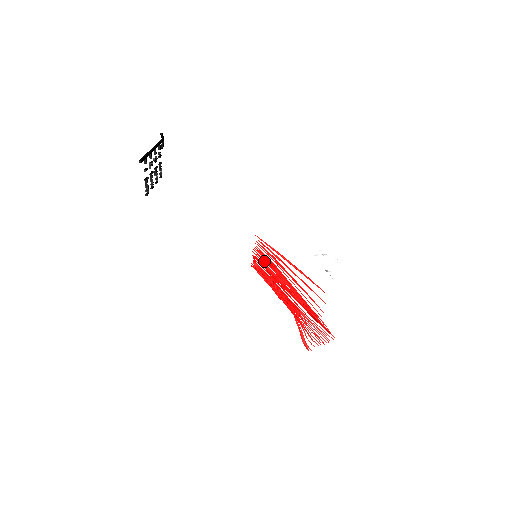
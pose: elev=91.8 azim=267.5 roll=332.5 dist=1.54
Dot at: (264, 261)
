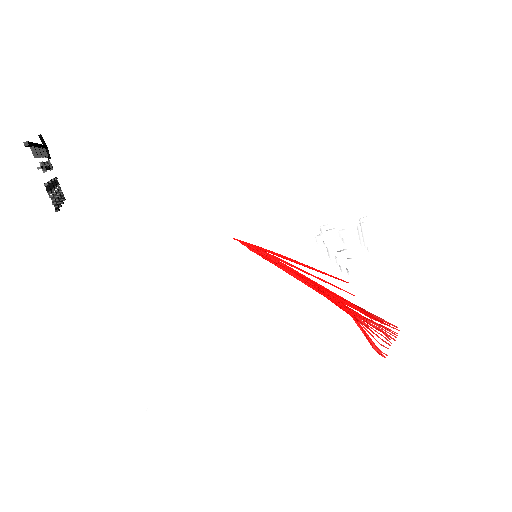
Dot at: occluded
